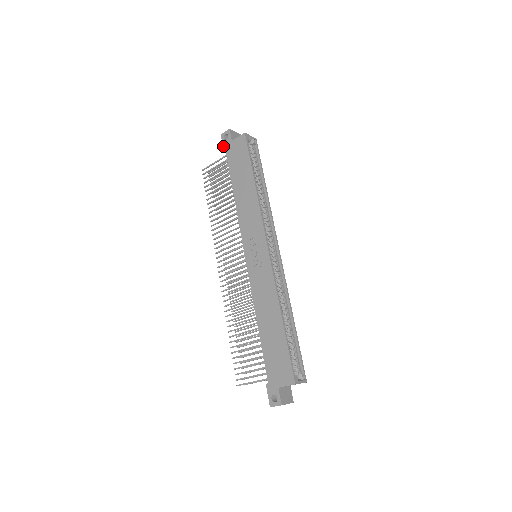
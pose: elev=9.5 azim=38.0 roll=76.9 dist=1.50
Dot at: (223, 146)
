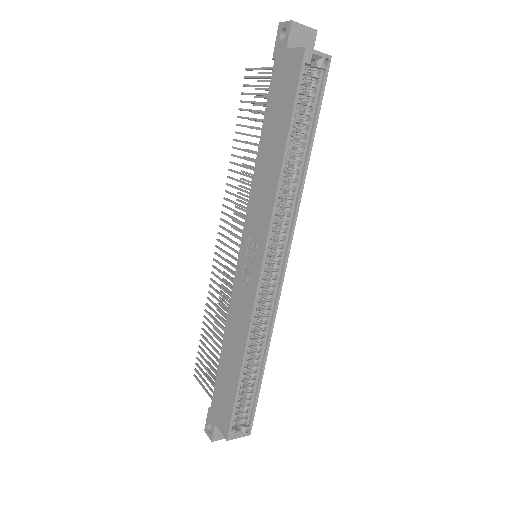
Dot at: (274, 49)
